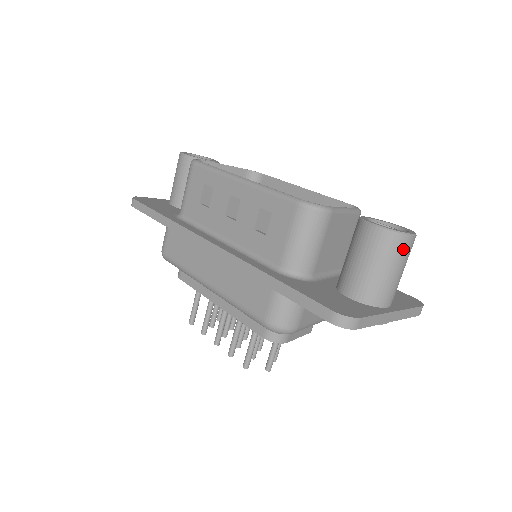
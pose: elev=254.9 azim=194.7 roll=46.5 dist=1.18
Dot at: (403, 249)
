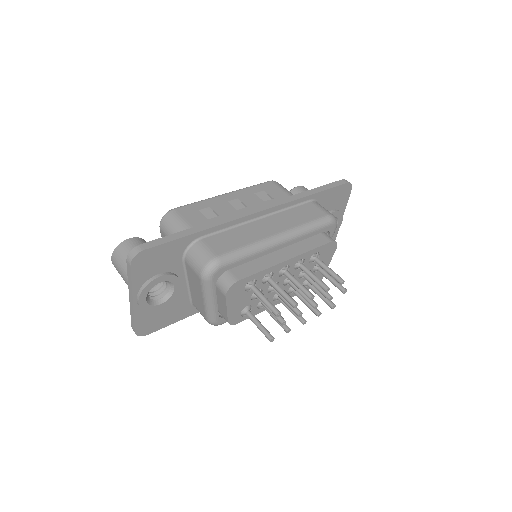
Dot at: occluded
